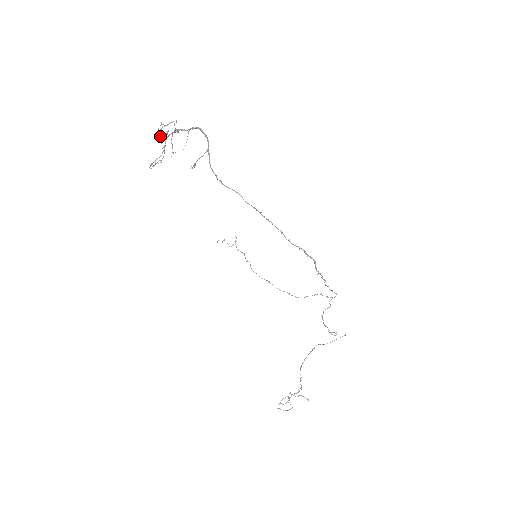
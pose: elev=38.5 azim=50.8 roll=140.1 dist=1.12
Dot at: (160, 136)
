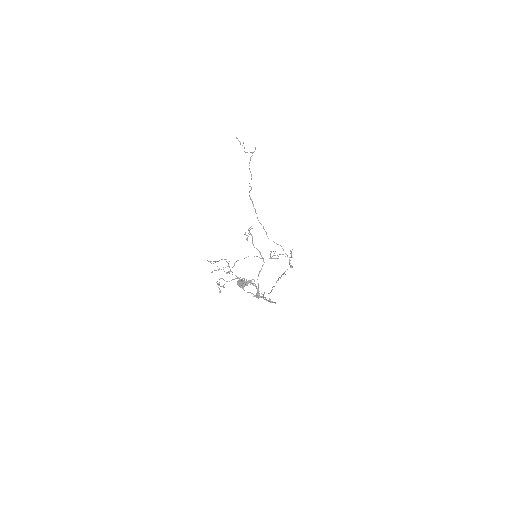
Dot at: (241, 287)
